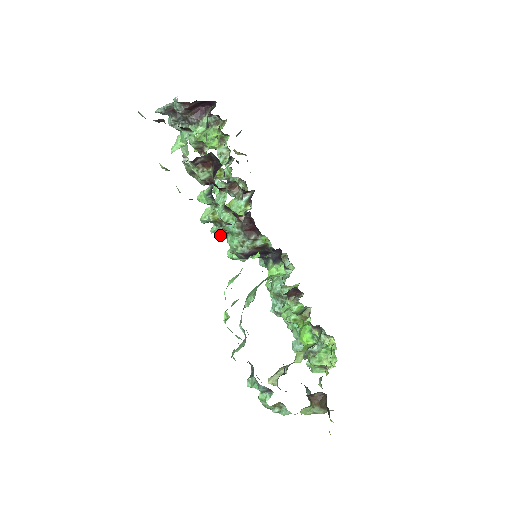
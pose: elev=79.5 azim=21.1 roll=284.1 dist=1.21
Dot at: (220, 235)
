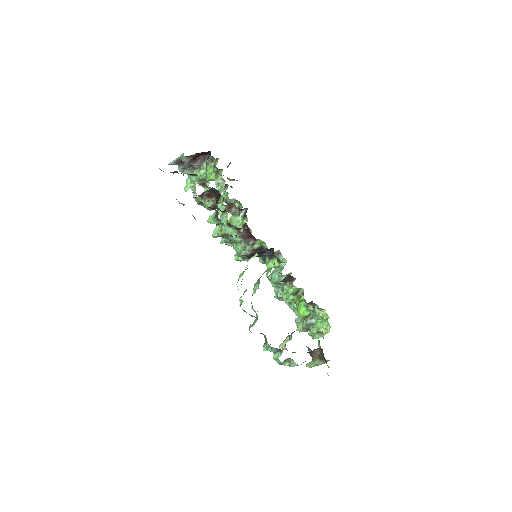
Dot at: occluded
